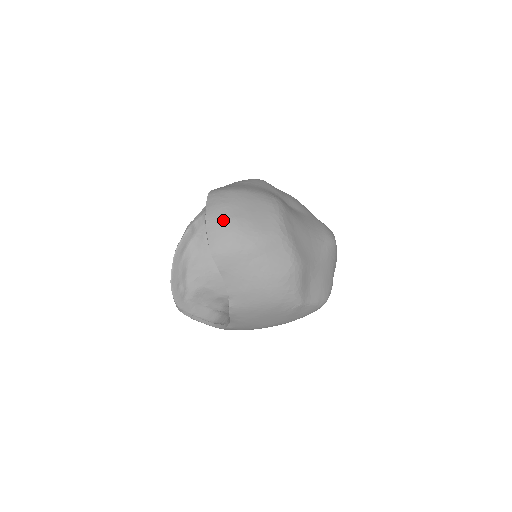
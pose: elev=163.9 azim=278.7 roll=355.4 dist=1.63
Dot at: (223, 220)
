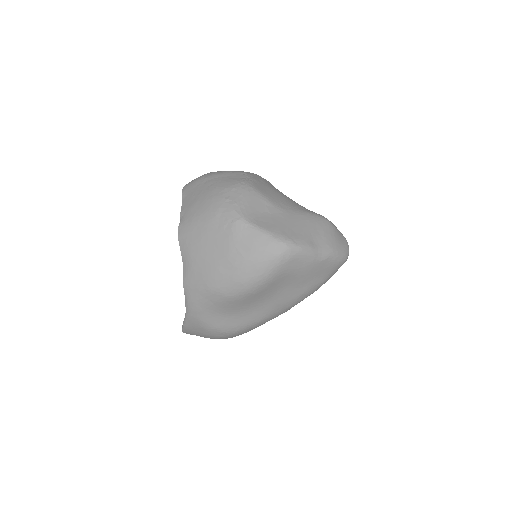
Dot at: occluded
